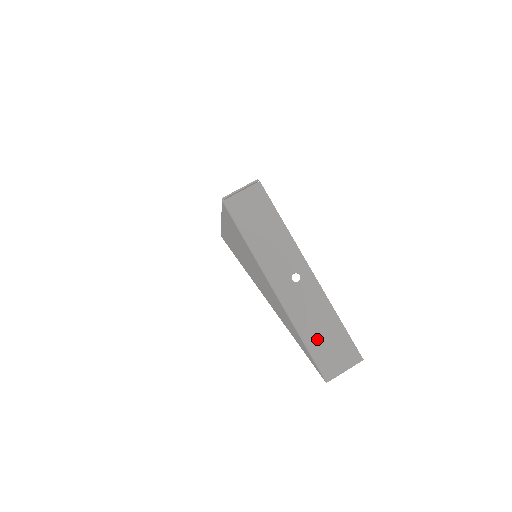
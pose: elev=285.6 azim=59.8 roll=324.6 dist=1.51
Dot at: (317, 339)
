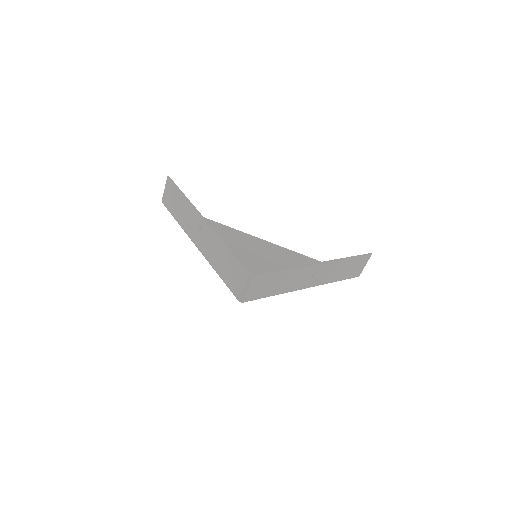
Dot at: (343, 275)
